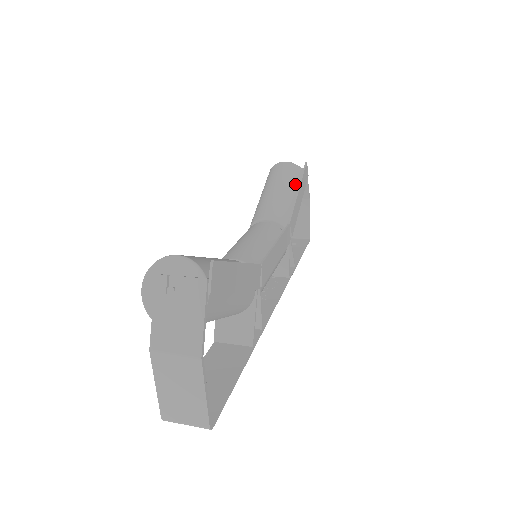
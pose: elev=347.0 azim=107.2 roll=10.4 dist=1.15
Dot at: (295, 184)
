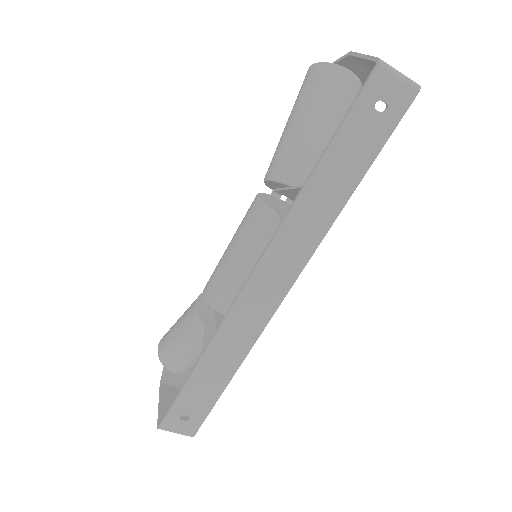
Dot at: occluded
